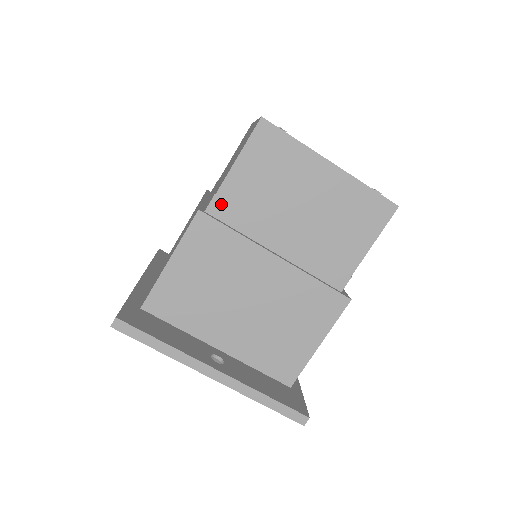
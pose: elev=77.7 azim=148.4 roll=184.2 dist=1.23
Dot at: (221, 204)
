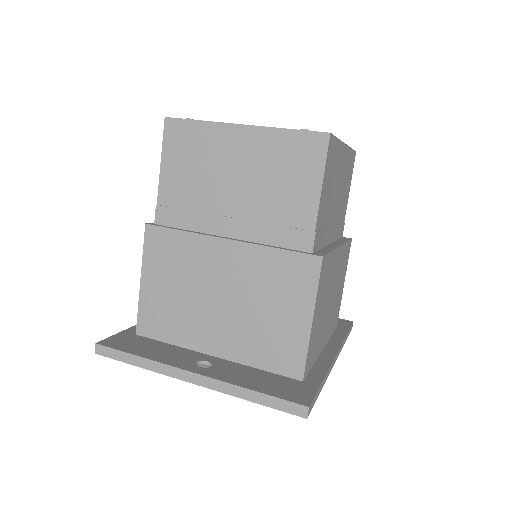
Dot at: (164, 211)
